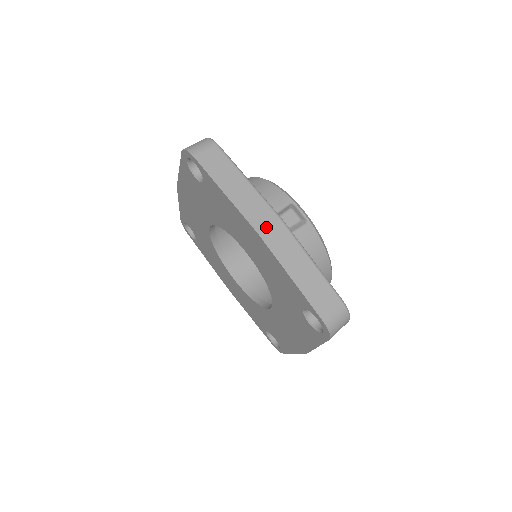
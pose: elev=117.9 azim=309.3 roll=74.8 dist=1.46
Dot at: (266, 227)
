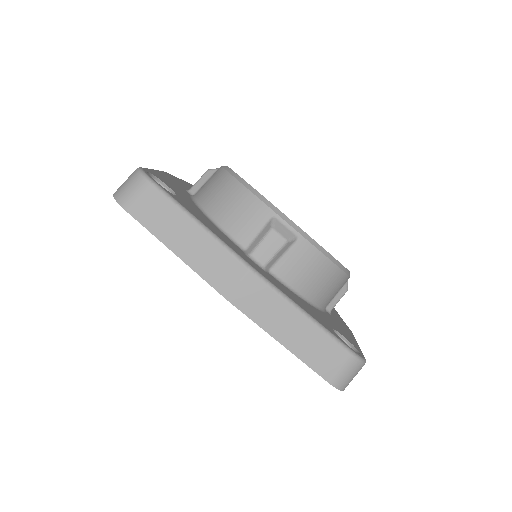
Dot at: (235, 288)
